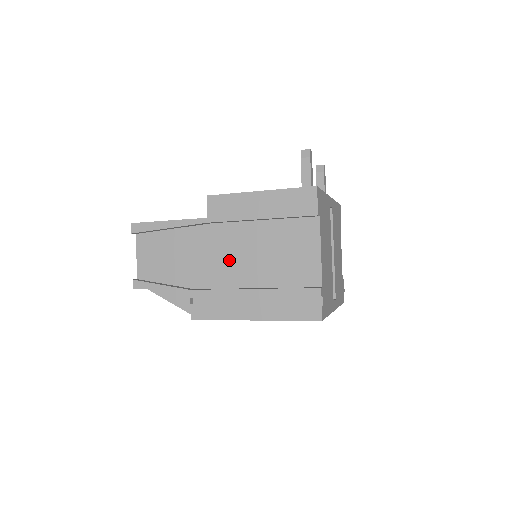
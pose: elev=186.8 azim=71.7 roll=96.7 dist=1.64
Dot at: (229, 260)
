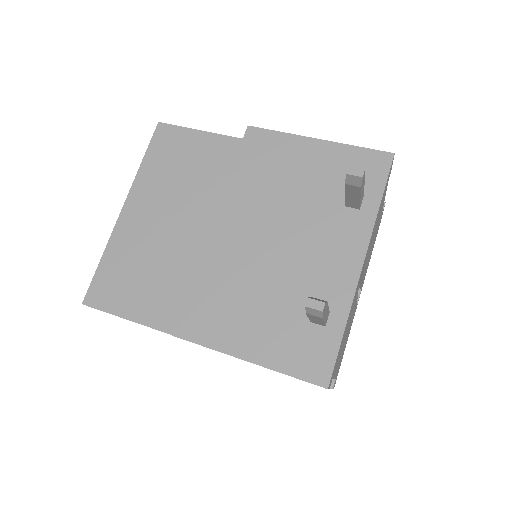
Dot at: occluded
